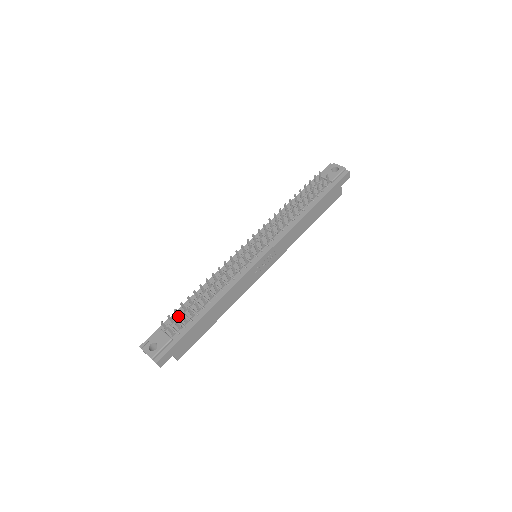
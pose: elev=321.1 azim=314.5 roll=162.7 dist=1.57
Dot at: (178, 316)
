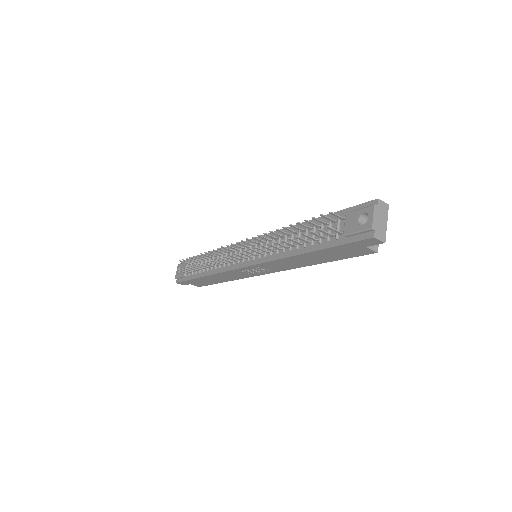
Dot at: (195, 261)
